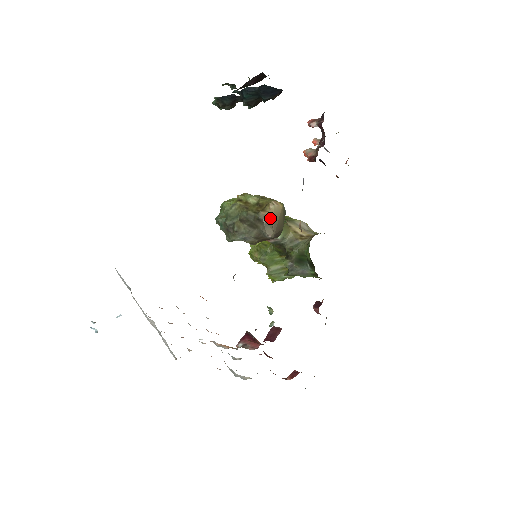
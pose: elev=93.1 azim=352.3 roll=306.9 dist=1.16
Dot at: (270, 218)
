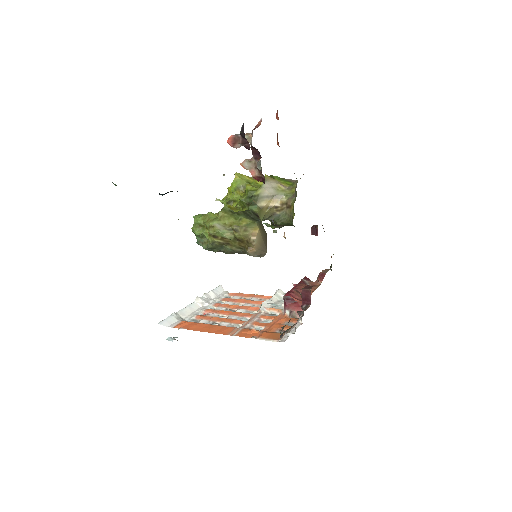
Dot at: (258, 250)
